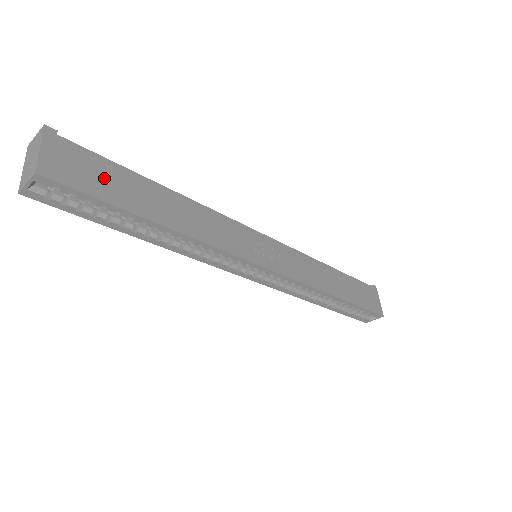
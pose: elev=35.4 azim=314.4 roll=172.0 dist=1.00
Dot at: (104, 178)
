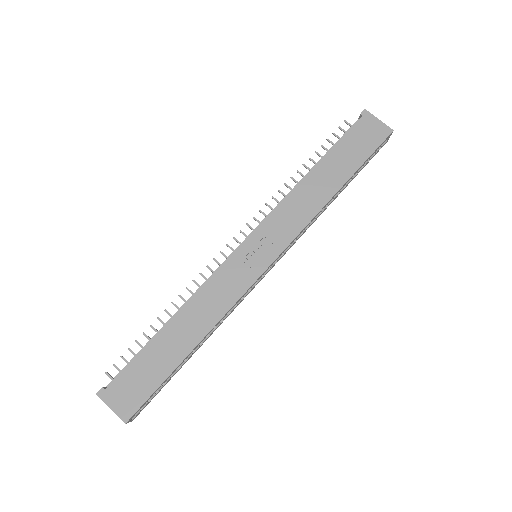
Dot at: (144, 375)
